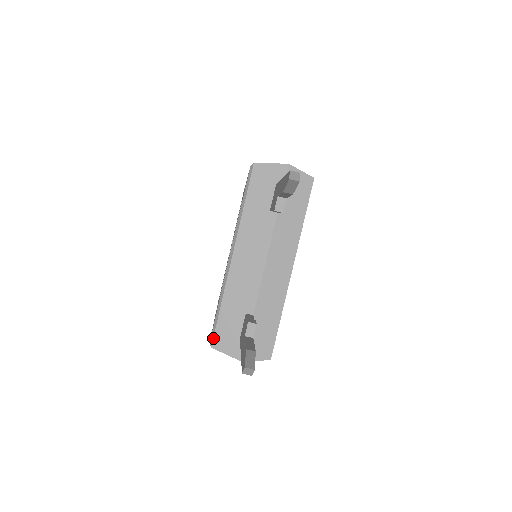
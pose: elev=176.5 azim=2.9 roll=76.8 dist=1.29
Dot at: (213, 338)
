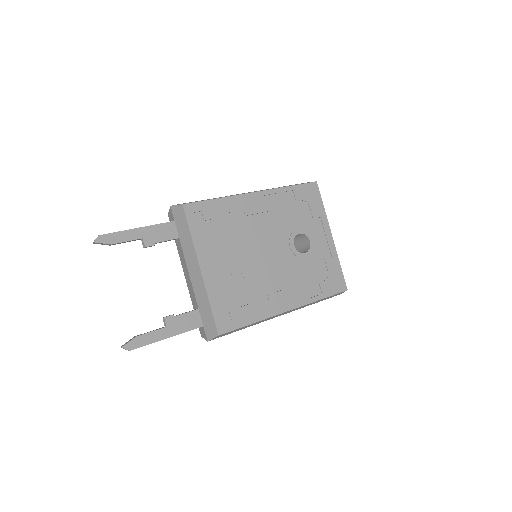
Dot at: (199, 330)
